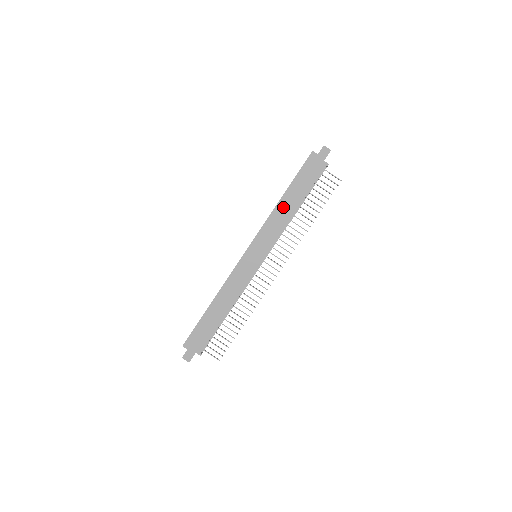
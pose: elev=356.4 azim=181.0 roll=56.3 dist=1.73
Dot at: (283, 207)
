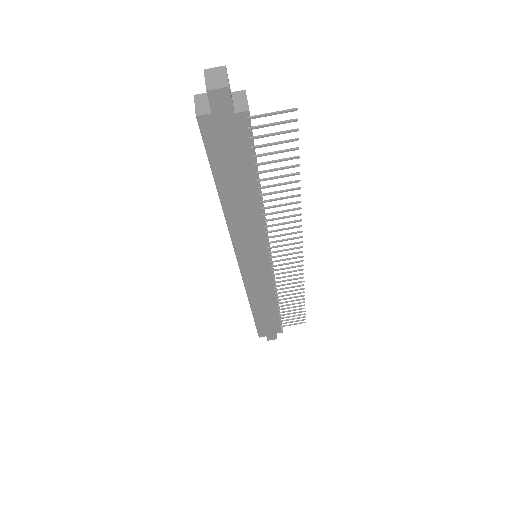
Dot at: (236, 210)
